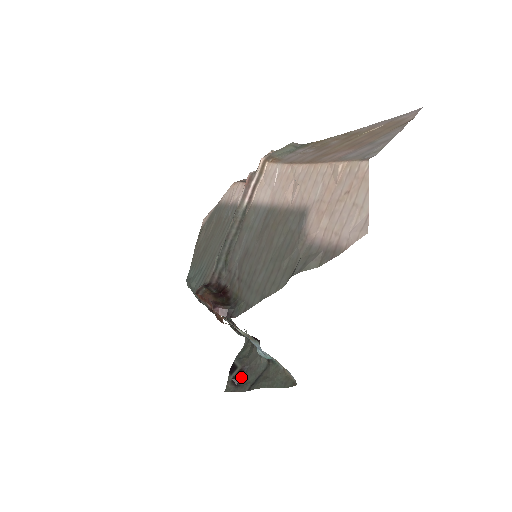
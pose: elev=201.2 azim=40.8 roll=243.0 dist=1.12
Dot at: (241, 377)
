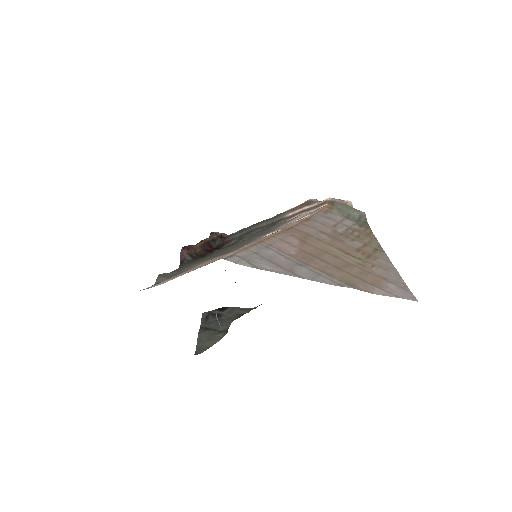
Dot at: (213, 318)
